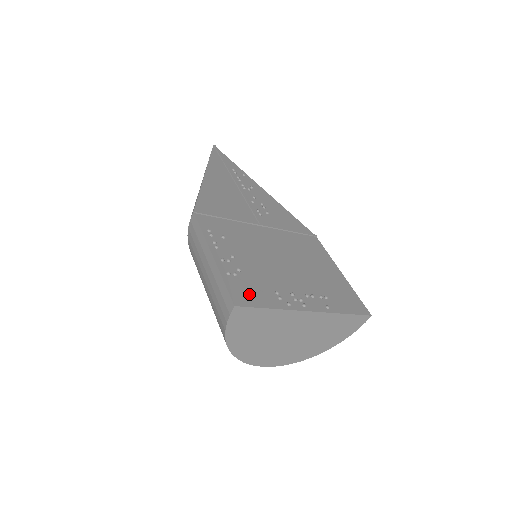
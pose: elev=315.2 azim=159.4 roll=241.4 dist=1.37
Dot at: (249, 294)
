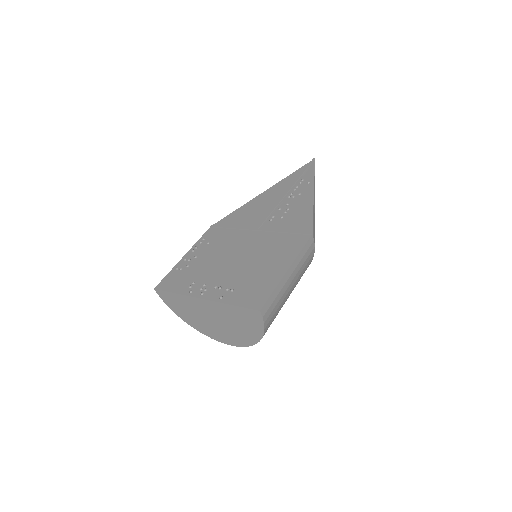
Dot at: (173, 282)
